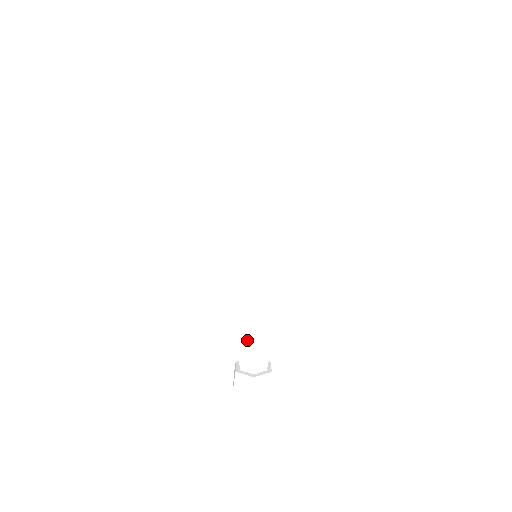
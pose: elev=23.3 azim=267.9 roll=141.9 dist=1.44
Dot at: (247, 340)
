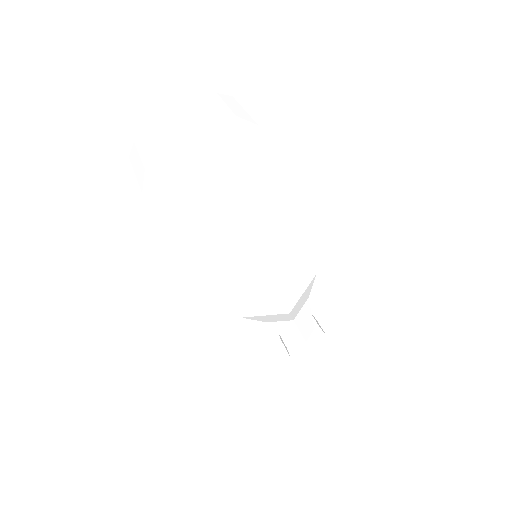
Dot at: occluded
